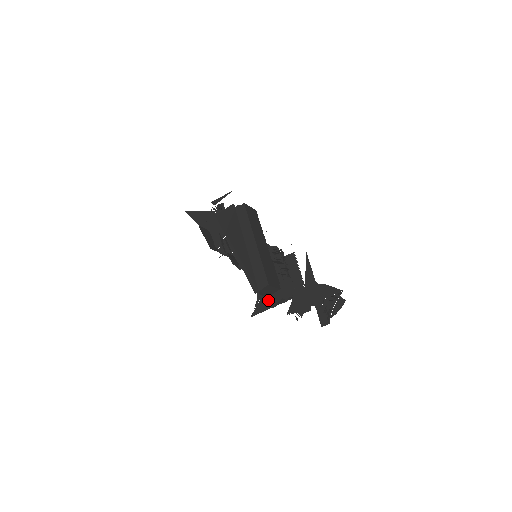
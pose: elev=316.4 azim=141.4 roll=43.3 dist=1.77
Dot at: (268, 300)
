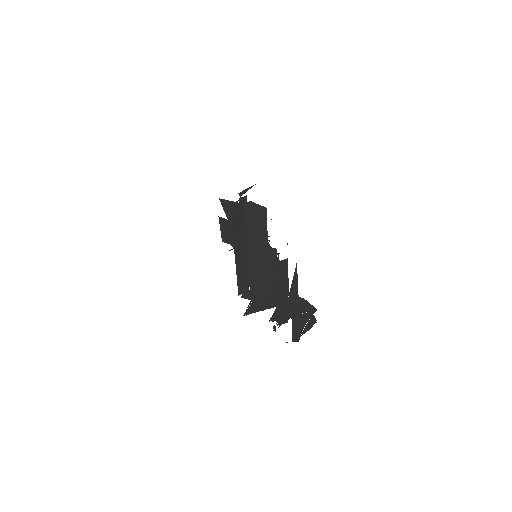
Dot at: (258, 303)
